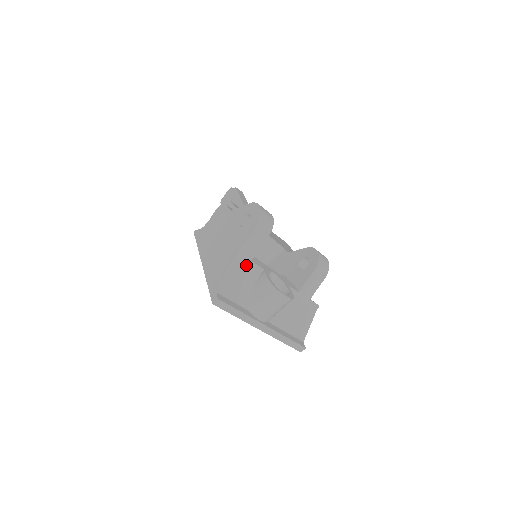
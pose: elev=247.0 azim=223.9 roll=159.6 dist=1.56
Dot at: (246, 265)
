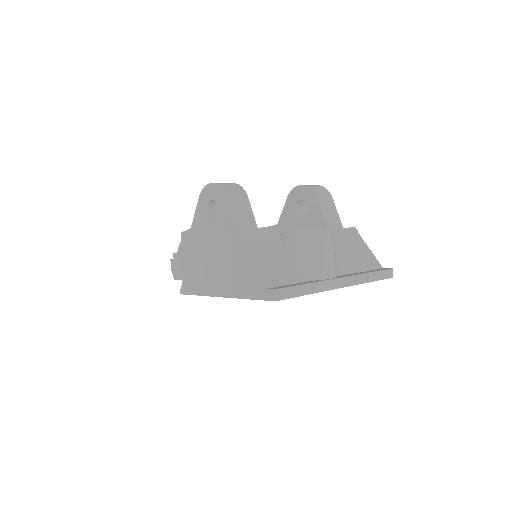
Dot at: (260, 243)
